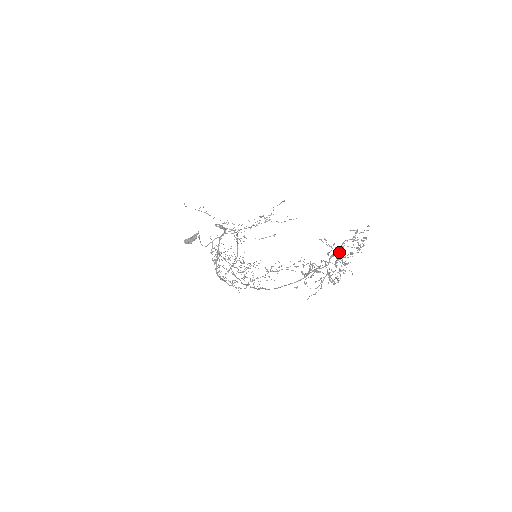
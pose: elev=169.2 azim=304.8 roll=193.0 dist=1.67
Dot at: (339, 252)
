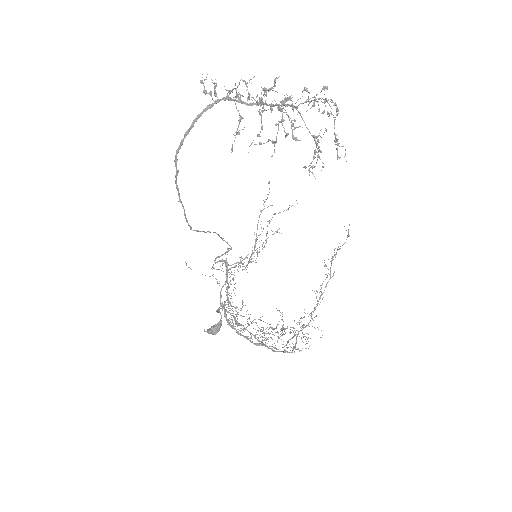
Dot at: occluded
